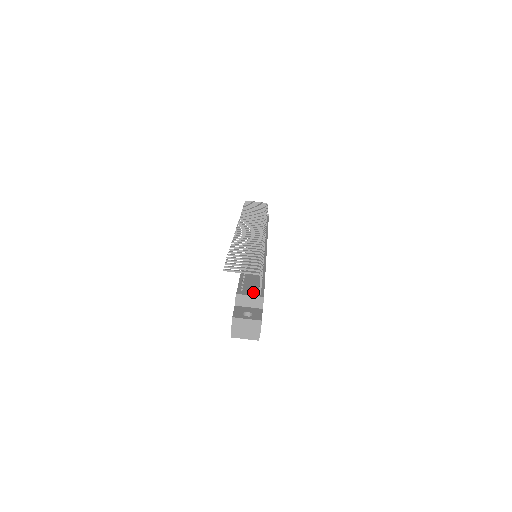
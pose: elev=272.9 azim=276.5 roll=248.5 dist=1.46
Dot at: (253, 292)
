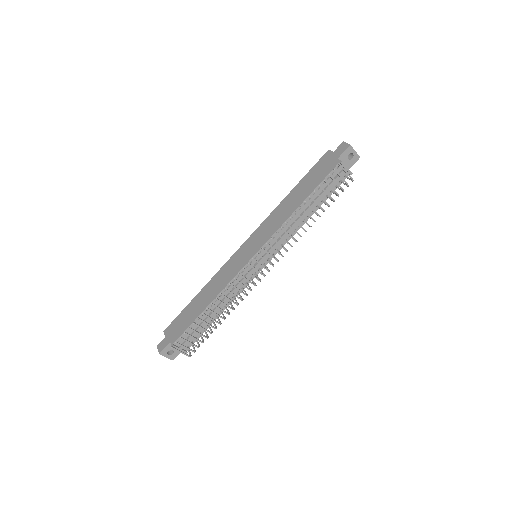
Dot at: (187, 342)
